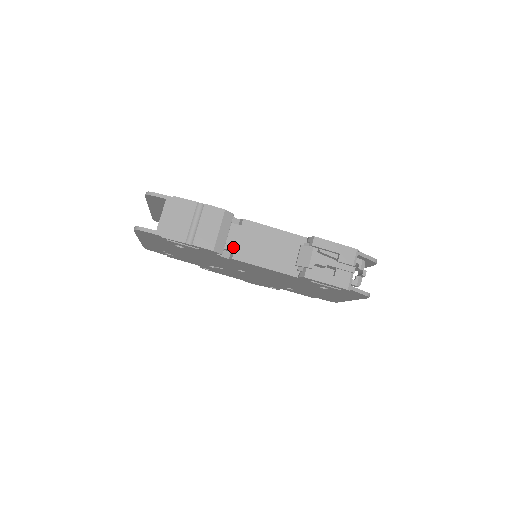
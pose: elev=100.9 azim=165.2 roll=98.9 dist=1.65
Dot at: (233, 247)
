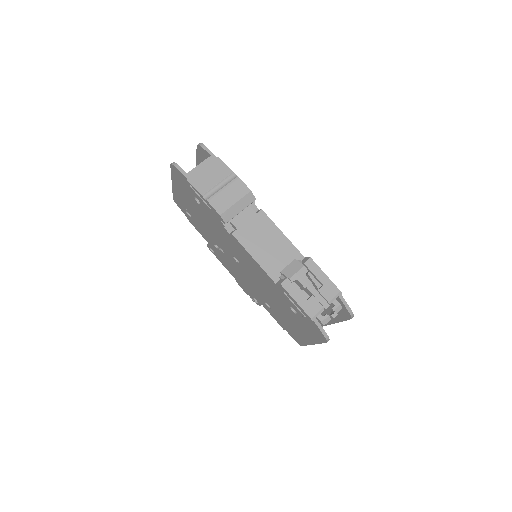
Dot at: (239, 225)
